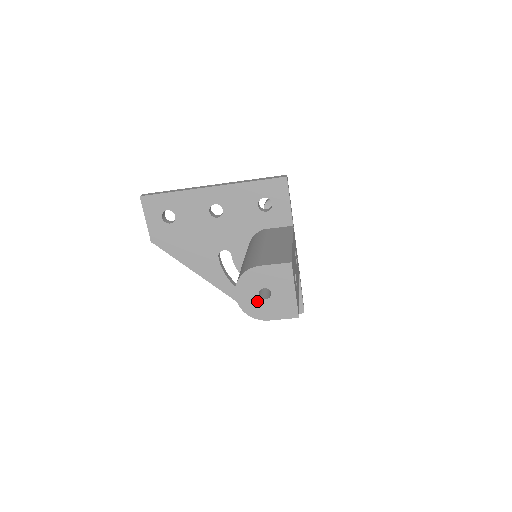
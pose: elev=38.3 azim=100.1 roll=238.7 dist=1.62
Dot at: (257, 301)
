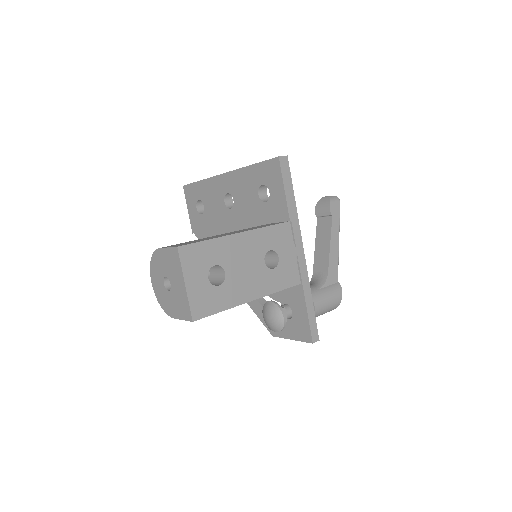
Dot at: (164, 292)
